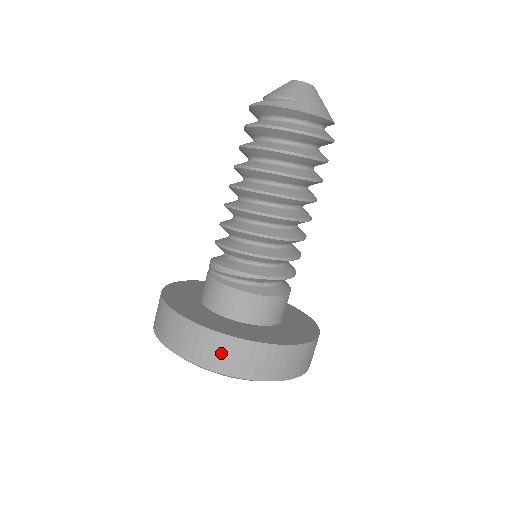
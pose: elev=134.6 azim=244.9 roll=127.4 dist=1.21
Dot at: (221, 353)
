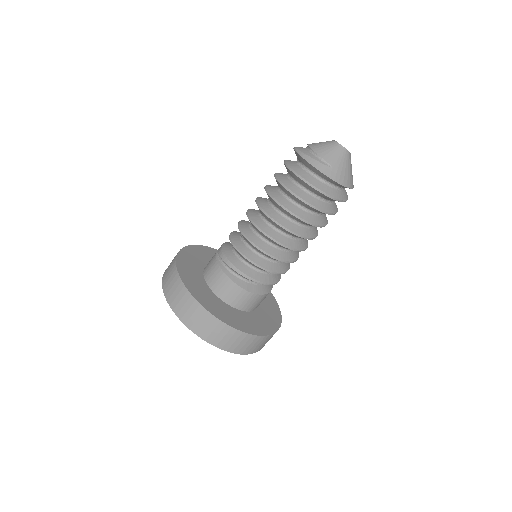
Dot at: (202, 323)
